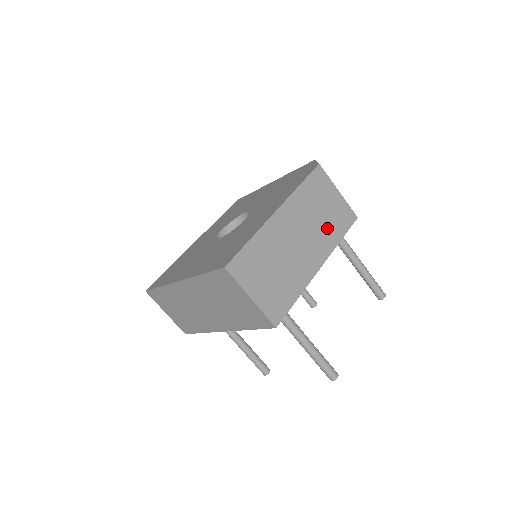
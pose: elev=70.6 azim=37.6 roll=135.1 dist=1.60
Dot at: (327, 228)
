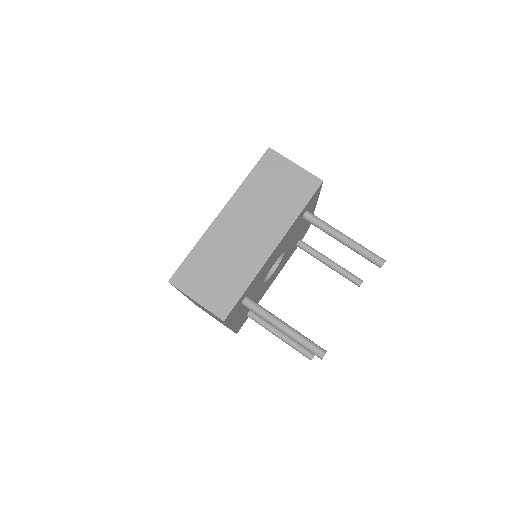
Dot at: occluded
